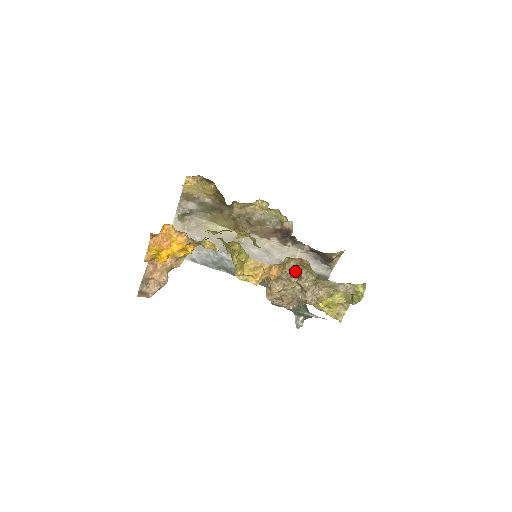
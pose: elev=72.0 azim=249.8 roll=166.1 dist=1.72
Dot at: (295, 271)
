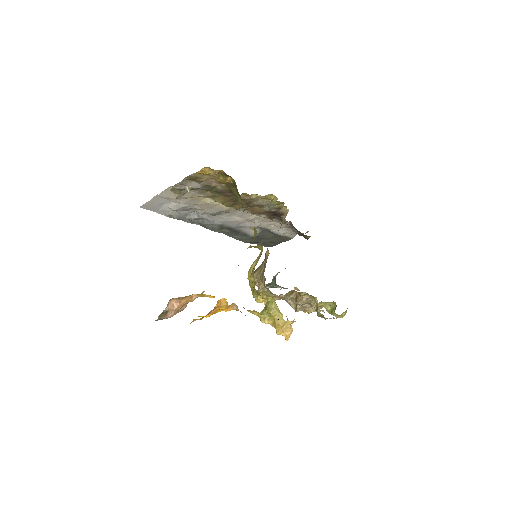
Dot at: (296, 291)
